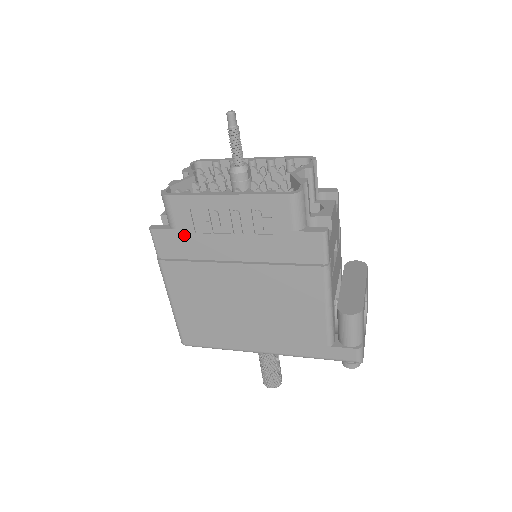
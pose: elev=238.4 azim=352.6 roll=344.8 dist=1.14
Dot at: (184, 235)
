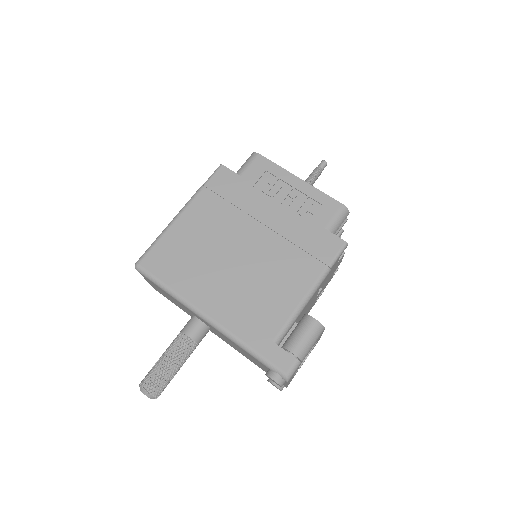
Dot at: (243, 183)
